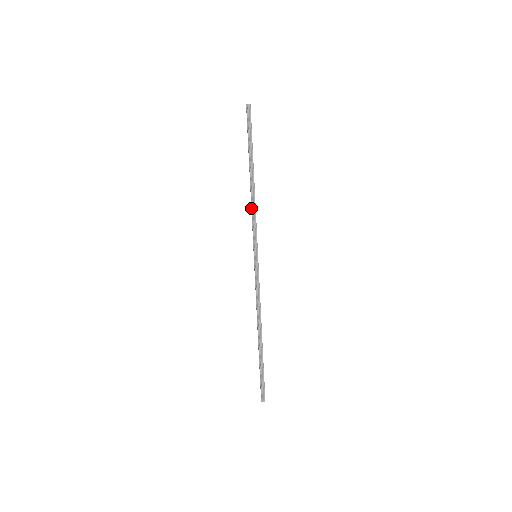
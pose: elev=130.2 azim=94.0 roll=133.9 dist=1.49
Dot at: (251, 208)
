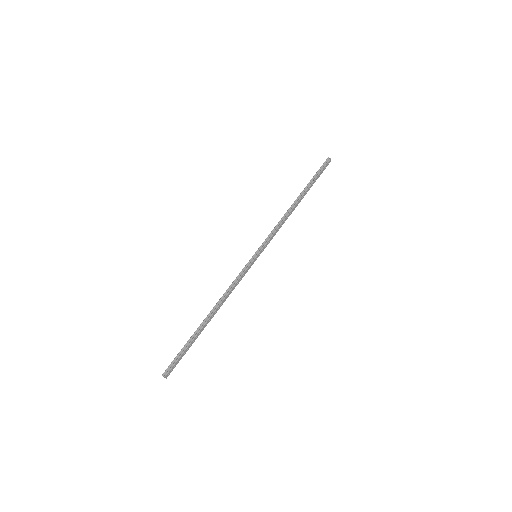
Dot at: (279, 221)
